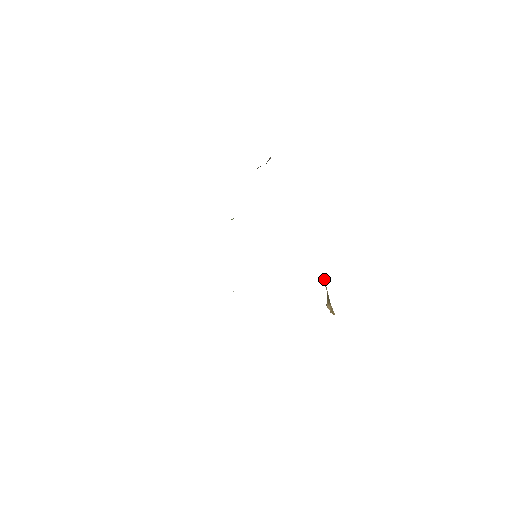
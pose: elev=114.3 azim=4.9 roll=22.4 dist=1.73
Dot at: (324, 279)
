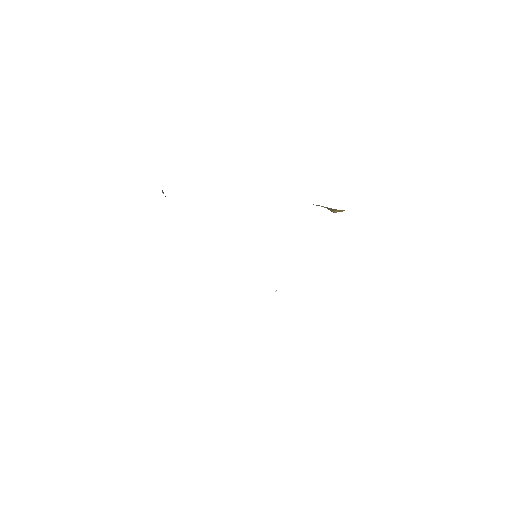
Dot at: occluded
